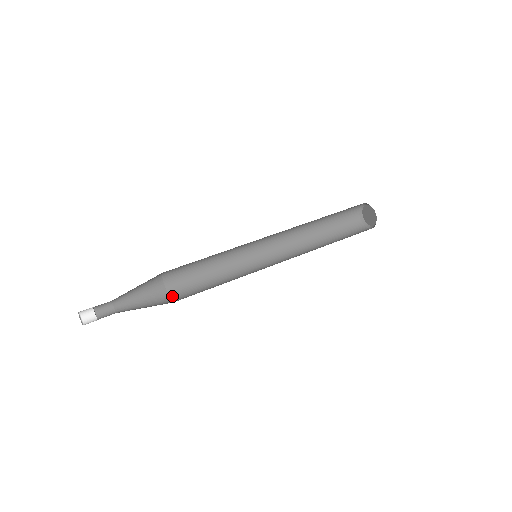
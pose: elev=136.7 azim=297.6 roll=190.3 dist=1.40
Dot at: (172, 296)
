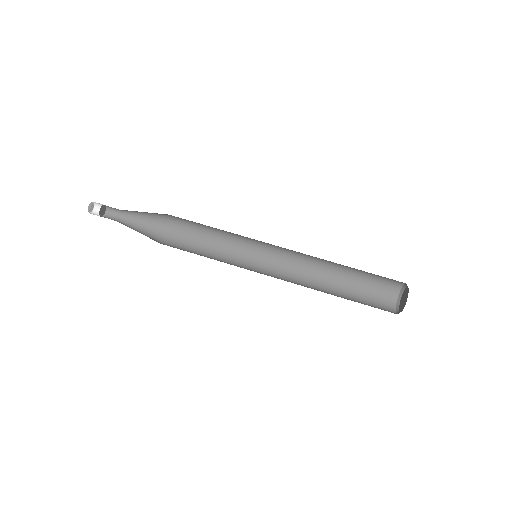
Dot at: (165, 244)
